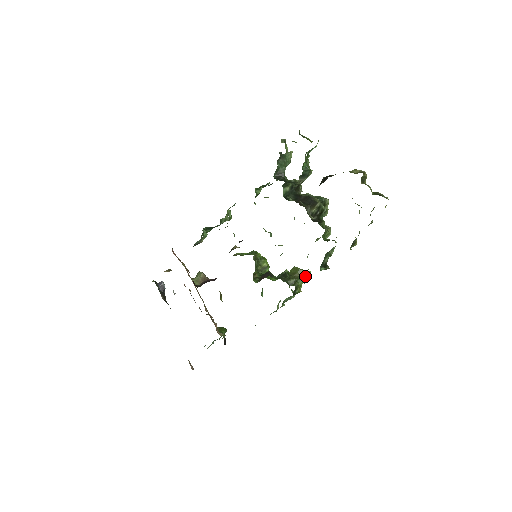
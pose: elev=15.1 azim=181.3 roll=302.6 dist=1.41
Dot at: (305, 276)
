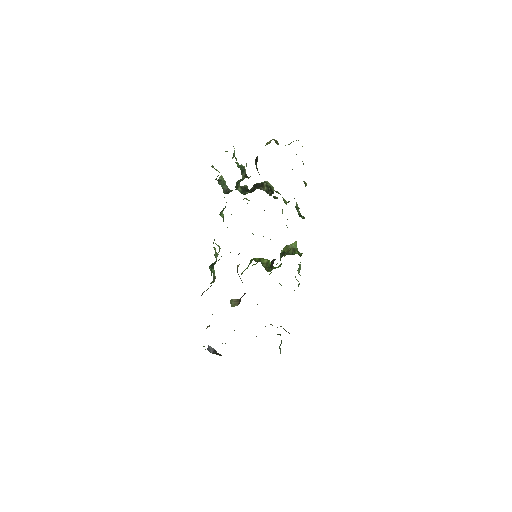
Dot at: (295, 246)
